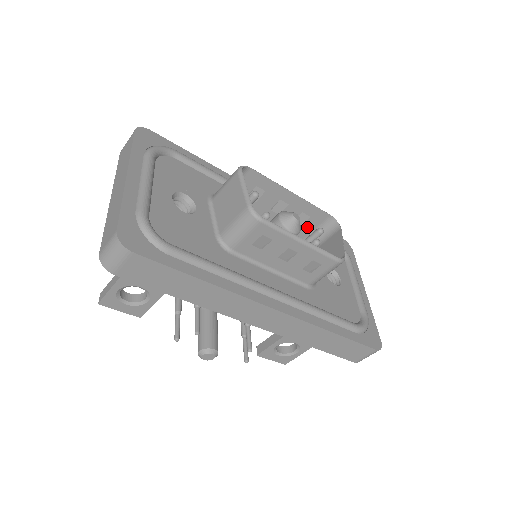
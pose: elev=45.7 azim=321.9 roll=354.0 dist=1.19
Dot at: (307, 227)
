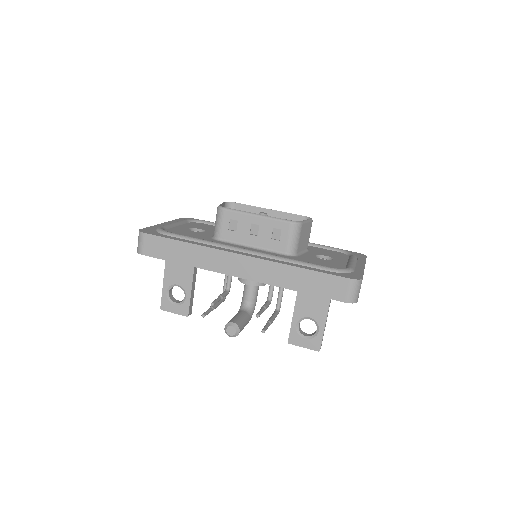
Dot at: occluded
